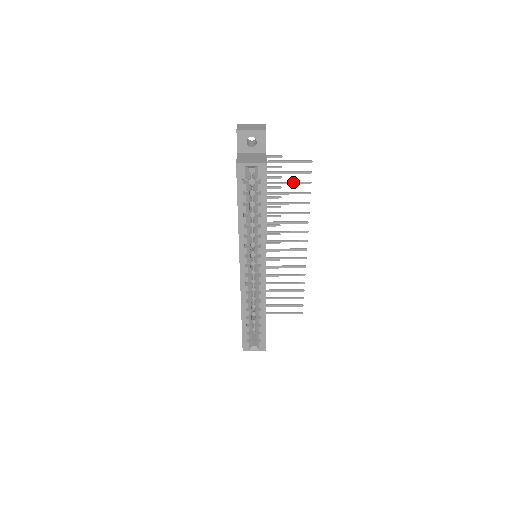
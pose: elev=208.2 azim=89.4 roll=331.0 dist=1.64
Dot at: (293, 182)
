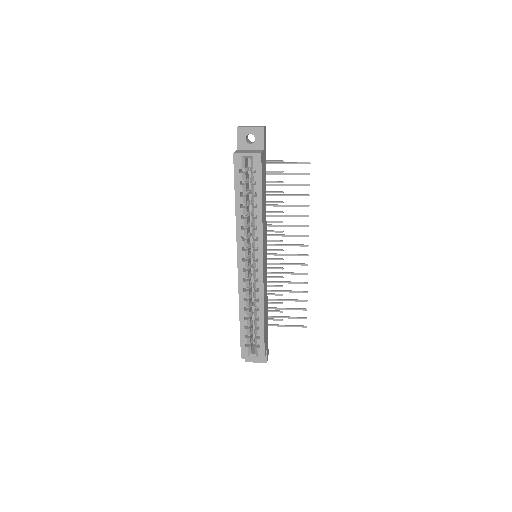
Dot at: (292, 184)
